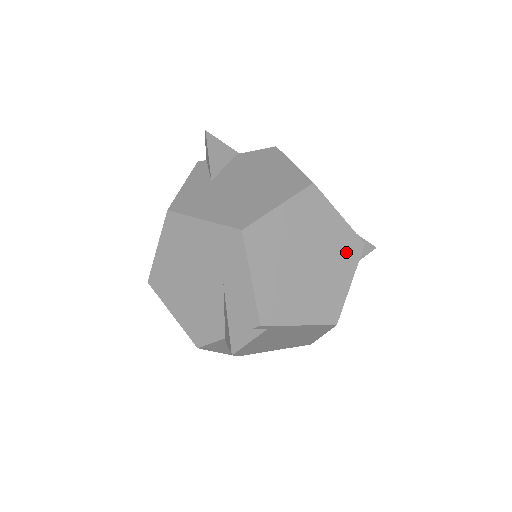
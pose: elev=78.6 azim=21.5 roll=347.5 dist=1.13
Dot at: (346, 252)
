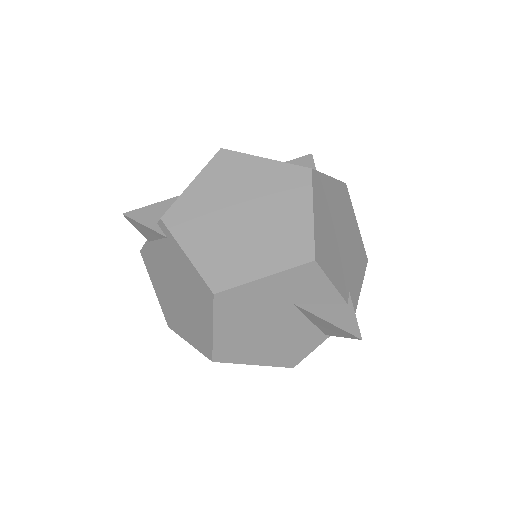
Dot at: (288, 246)
